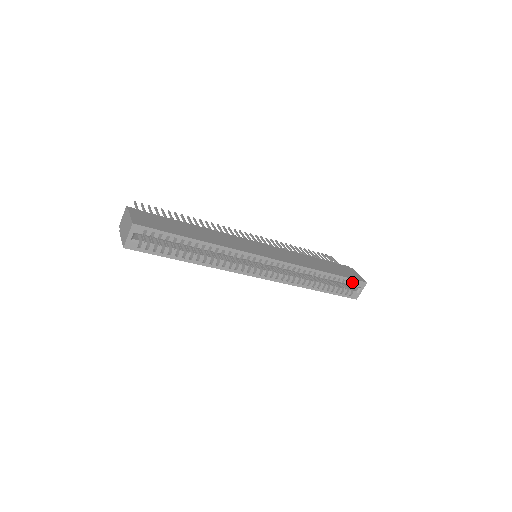
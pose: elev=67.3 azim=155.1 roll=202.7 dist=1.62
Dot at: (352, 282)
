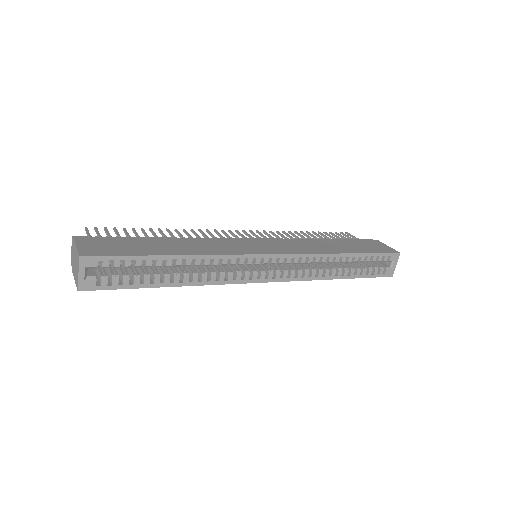
Dot at: (382, 257)
